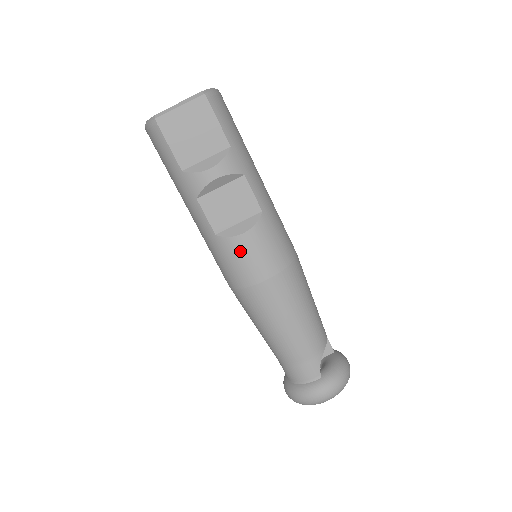
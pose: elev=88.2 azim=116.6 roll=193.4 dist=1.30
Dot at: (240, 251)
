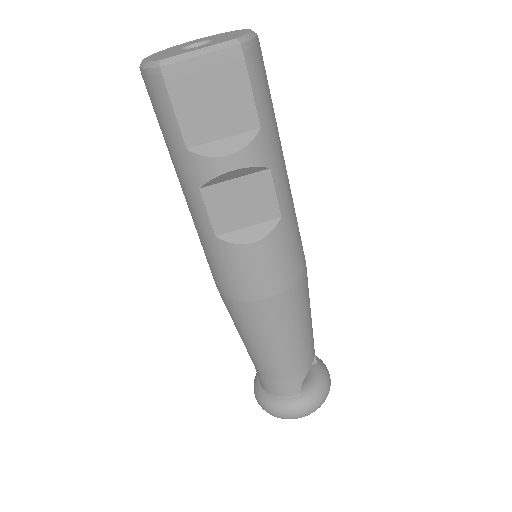
Dot at: (243, 262)
